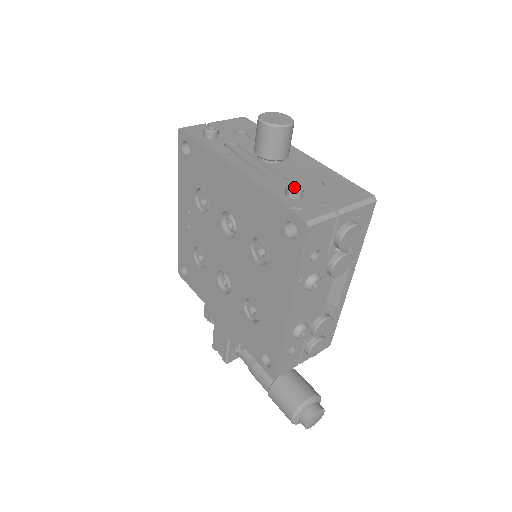
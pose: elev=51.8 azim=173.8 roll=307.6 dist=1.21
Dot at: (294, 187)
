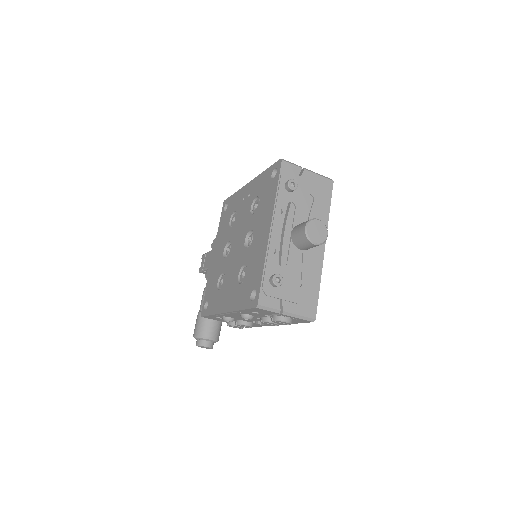
Dot at: (279, 278)
